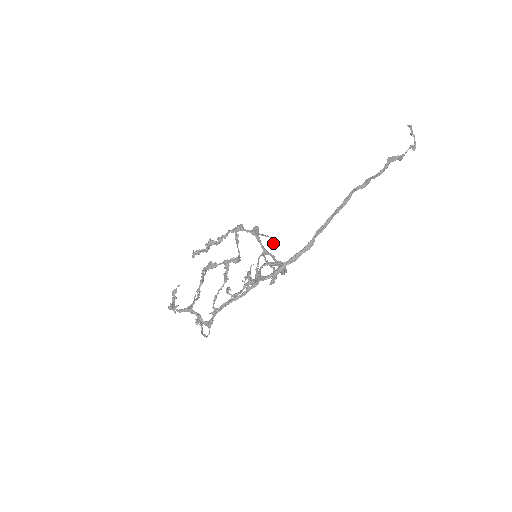
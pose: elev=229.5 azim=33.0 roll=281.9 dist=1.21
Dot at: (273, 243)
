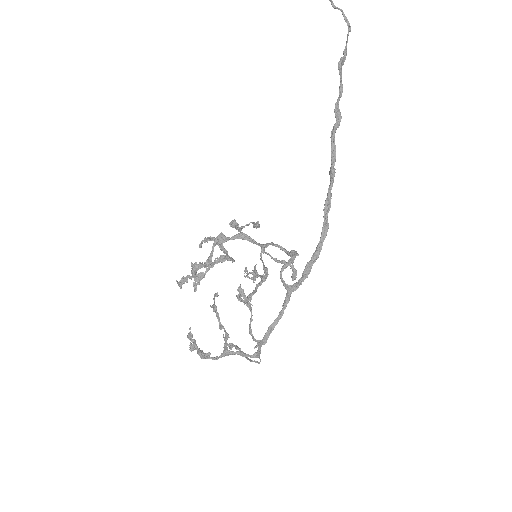
Dot at: (257, 225)
